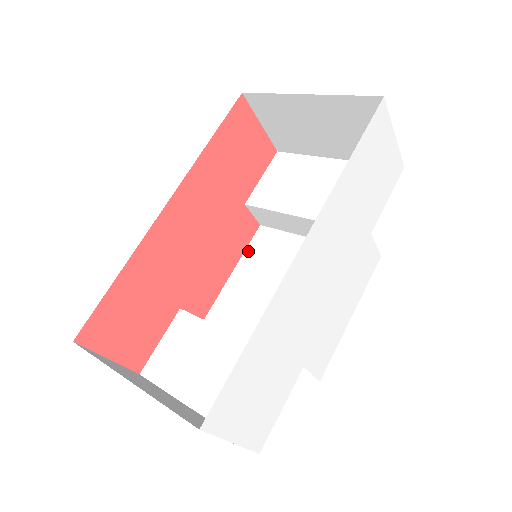
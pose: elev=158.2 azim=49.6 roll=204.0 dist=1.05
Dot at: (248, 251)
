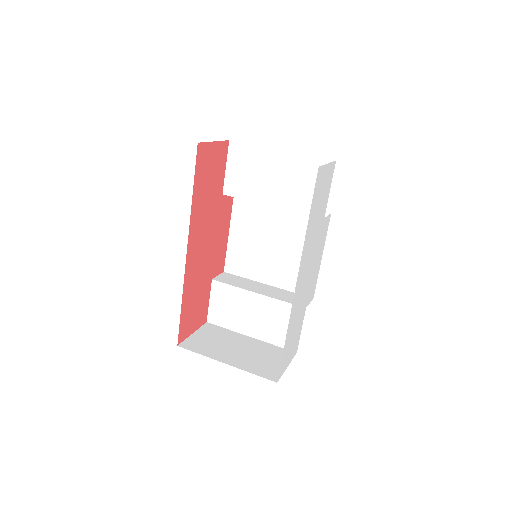
Dot at: (234, 214)
